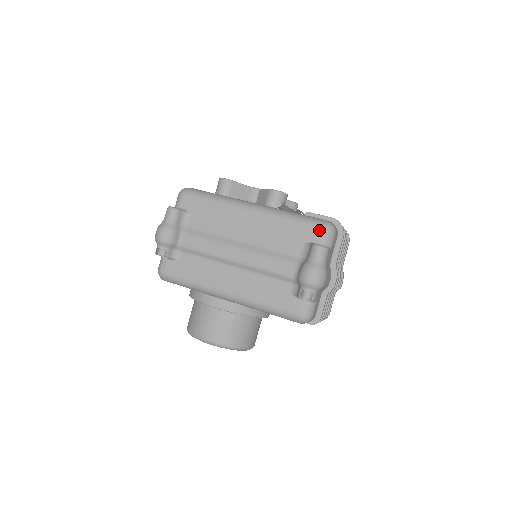
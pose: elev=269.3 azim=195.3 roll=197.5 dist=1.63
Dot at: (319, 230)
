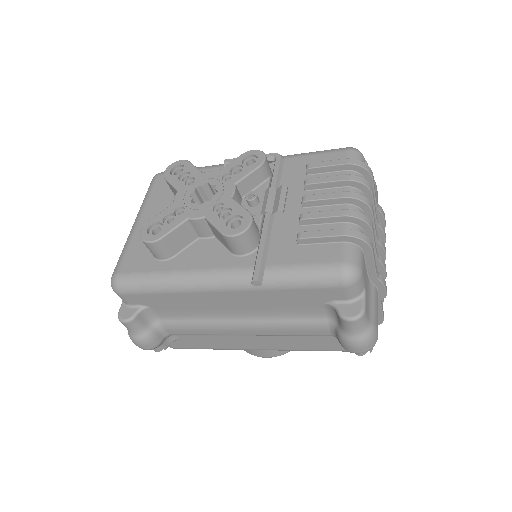
Dot at: (337, 289)
